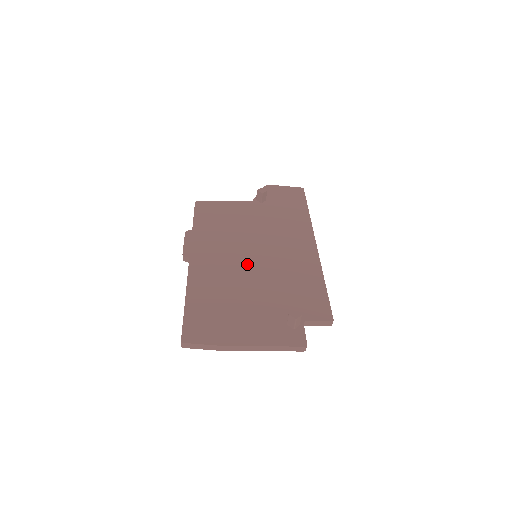
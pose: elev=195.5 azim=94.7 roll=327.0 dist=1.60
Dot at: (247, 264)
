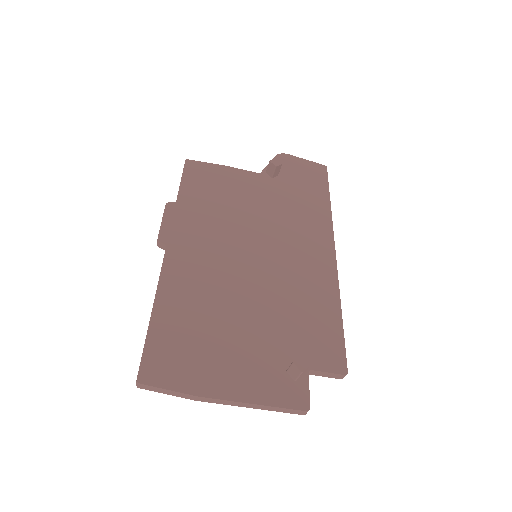
Dot at: (243, 268)
